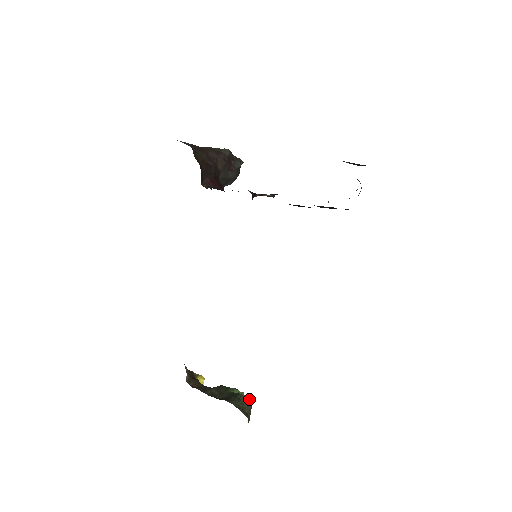
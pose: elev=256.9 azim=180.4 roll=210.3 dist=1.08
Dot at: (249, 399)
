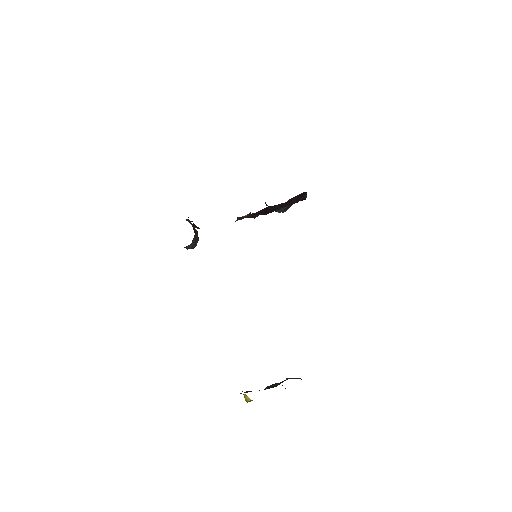
Dot at: occluded
